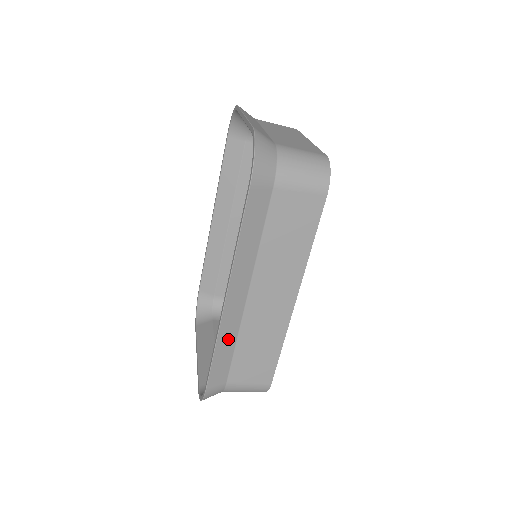
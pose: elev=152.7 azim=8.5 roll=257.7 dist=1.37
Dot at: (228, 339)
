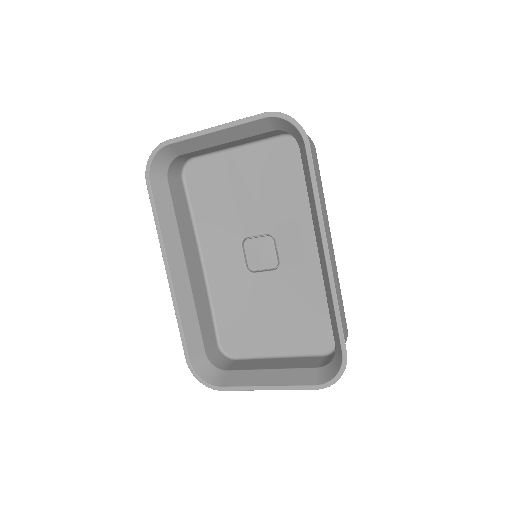
Dot at: occluded
